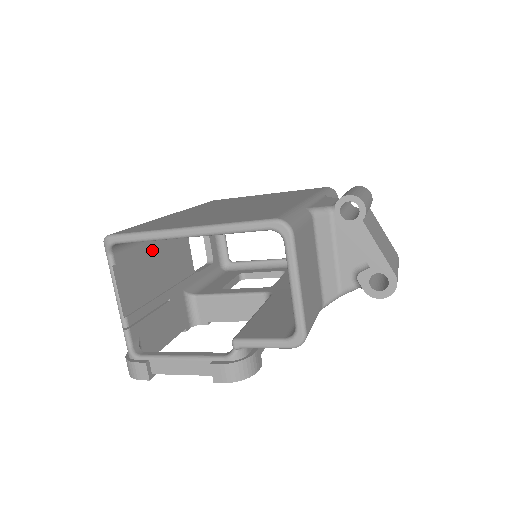
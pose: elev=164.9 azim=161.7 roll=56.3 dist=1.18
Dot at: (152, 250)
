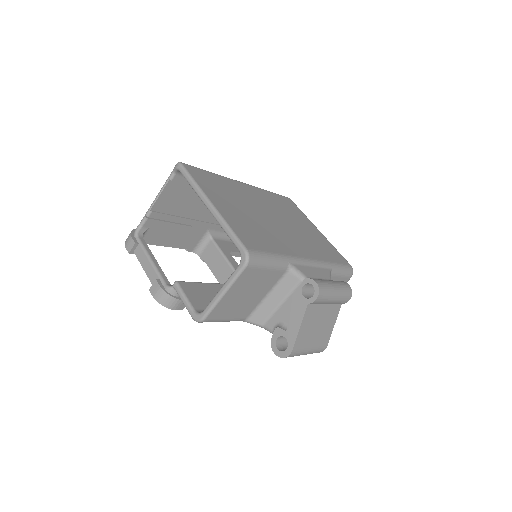
Dot at: occluded
